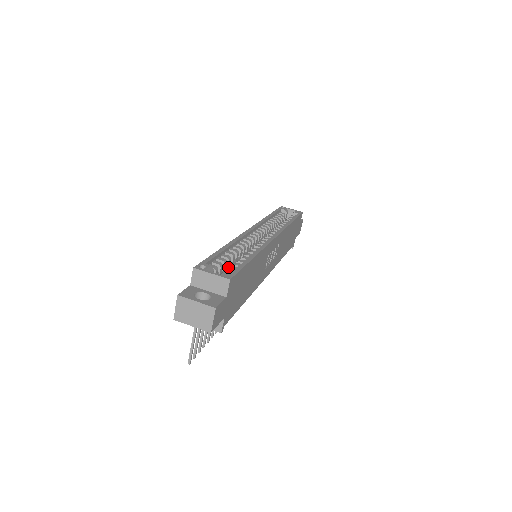
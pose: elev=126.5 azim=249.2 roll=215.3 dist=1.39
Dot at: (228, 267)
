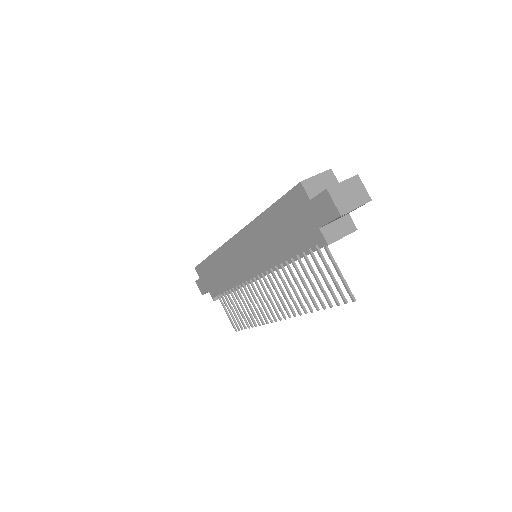
Dot at: occluded
